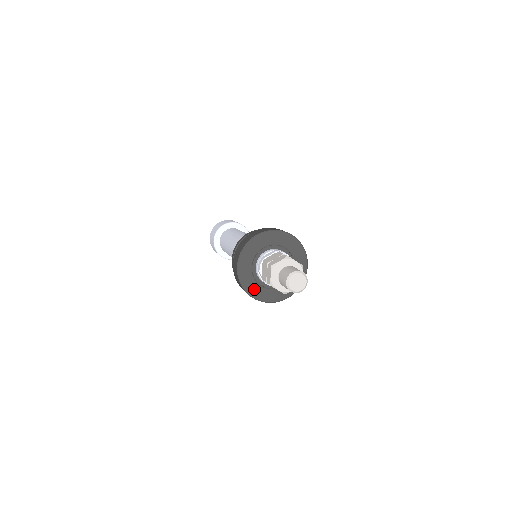
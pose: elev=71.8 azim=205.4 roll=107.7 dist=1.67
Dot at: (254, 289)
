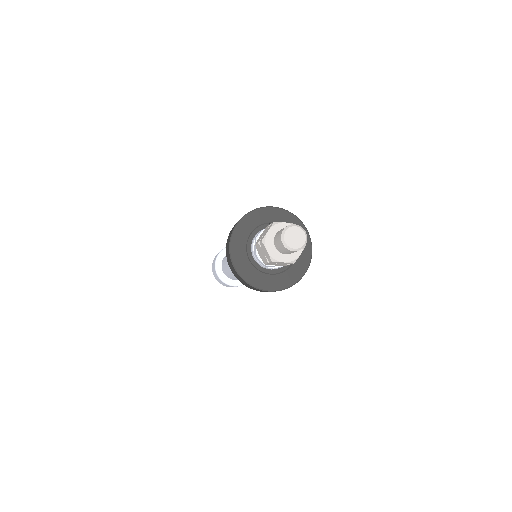
Dot at: (240, 257)
